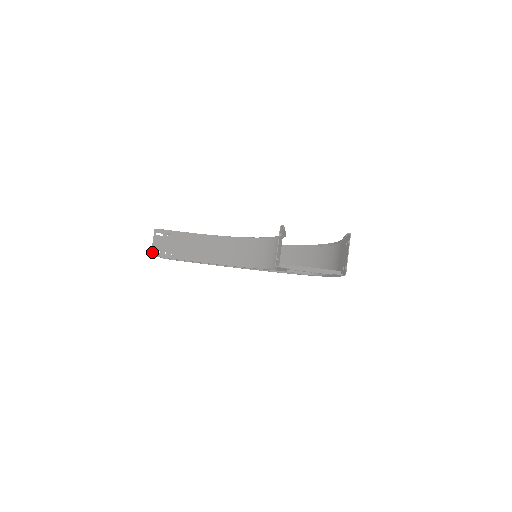
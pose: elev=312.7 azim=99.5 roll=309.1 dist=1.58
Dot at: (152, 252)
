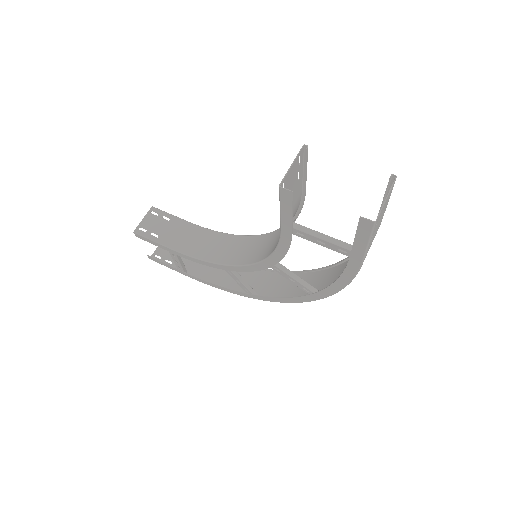
Dot at: (137, 228)
